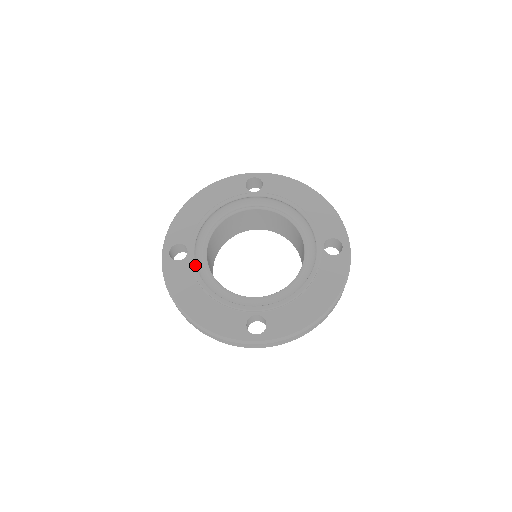
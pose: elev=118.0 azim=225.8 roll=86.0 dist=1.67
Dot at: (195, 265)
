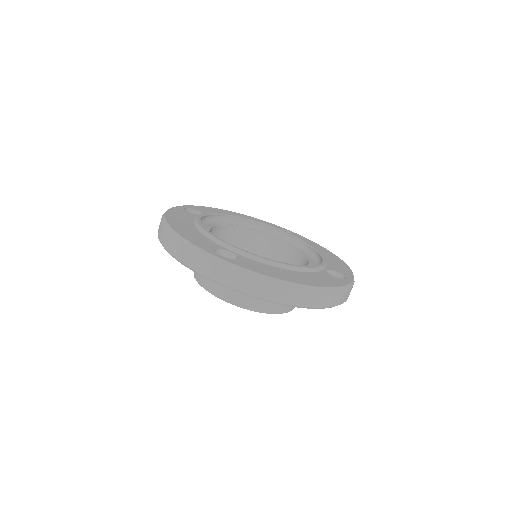
Dot at: (202, 216)
